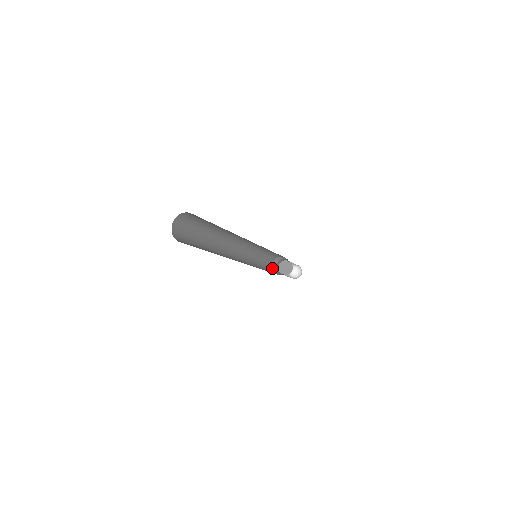
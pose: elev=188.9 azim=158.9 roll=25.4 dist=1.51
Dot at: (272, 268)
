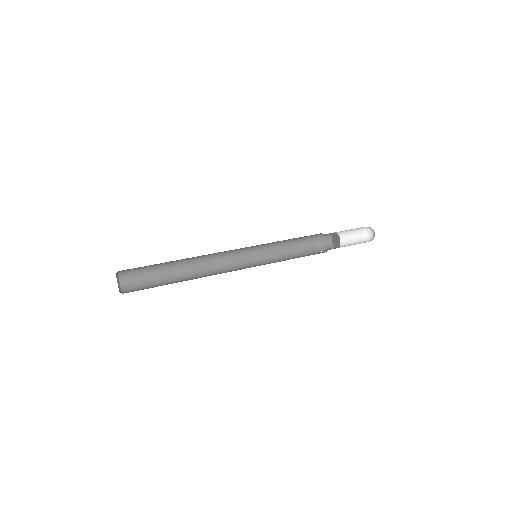
Dot at: (318, 236)
